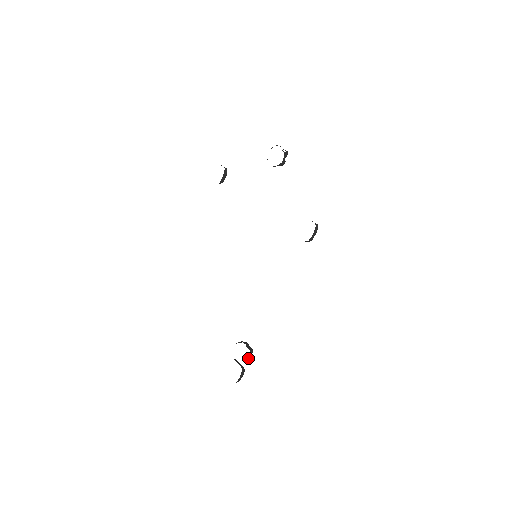
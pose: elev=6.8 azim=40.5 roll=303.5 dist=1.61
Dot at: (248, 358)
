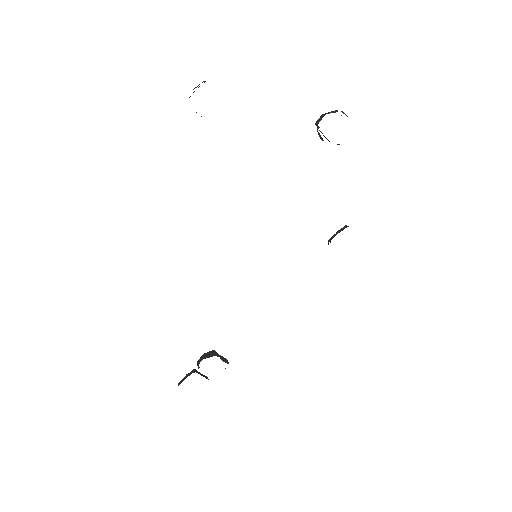
Dot at: occluded
